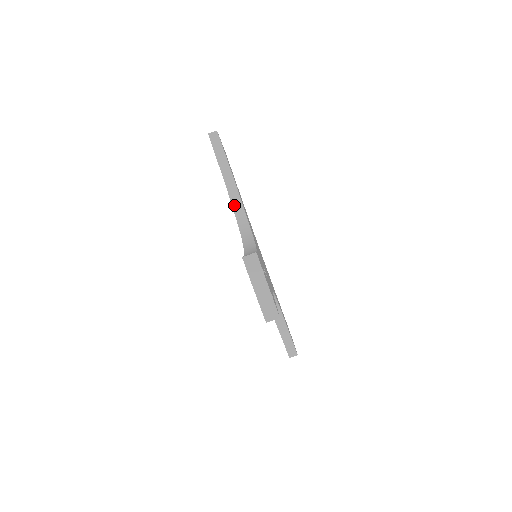
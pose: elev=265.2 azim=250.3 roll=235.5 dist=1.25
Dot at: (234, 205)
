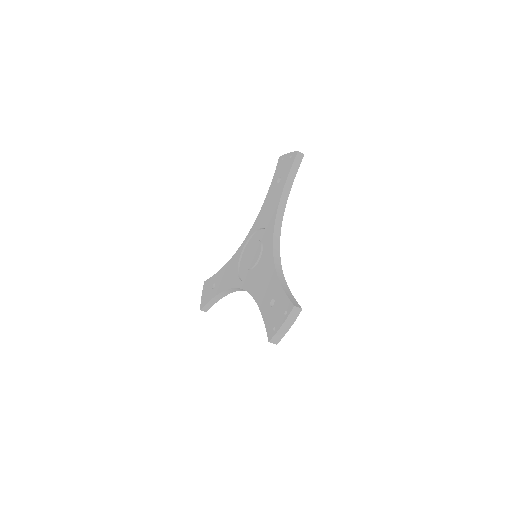
Dot at: (277, 220)
